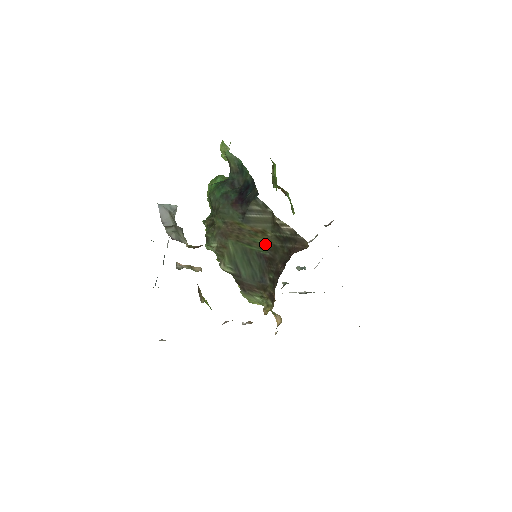
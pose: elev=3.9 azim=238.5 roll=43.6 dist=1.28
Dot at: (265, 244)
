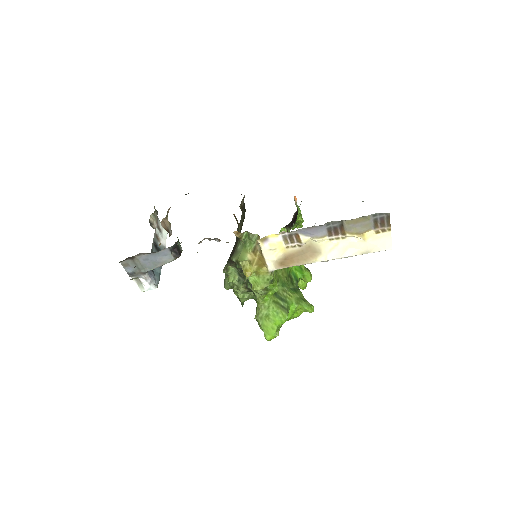
Dot at: occluded
